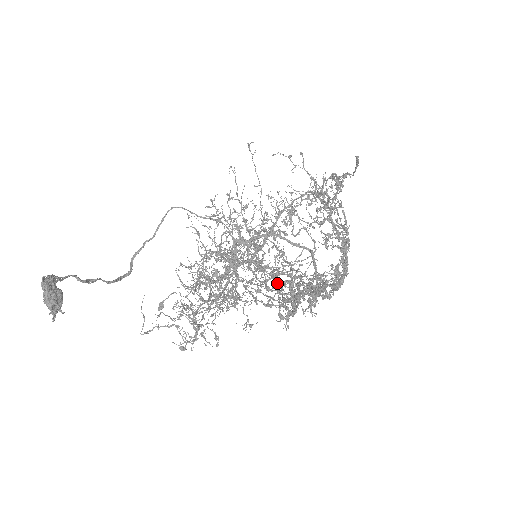
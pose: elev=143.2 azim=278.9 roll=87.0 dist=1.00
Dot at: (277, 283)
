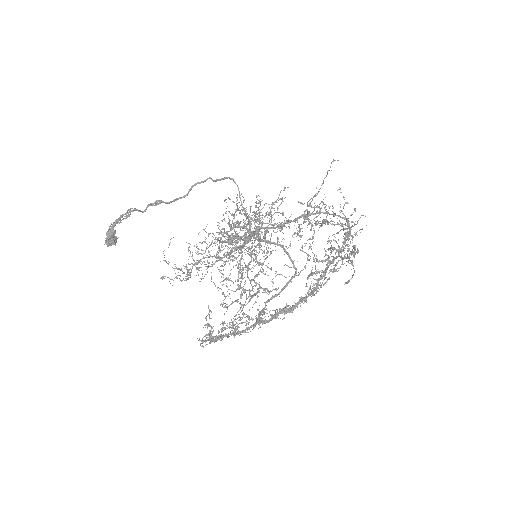
Dot at: occluded
